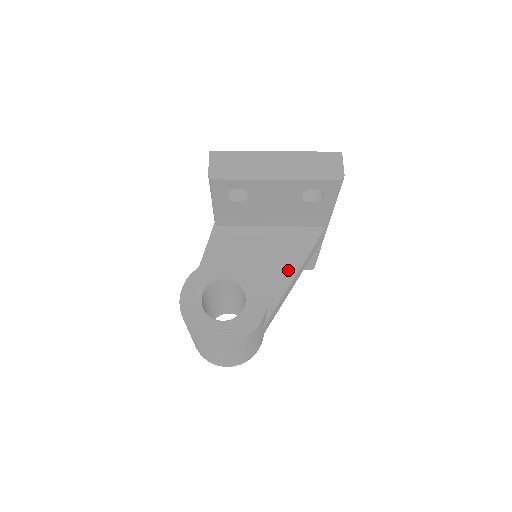
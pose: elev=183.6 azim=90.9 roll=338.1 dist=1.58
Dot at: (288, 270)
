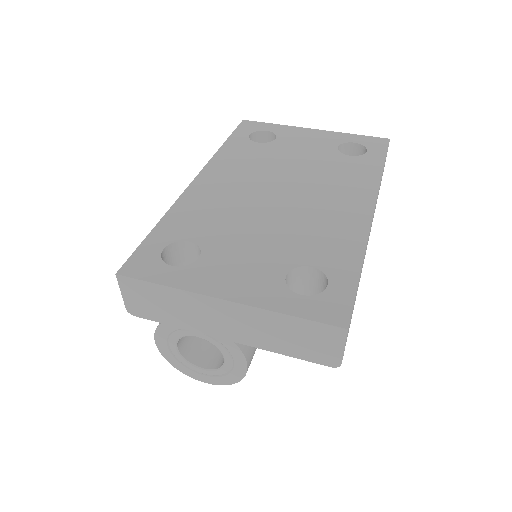
Dot at: occluded
